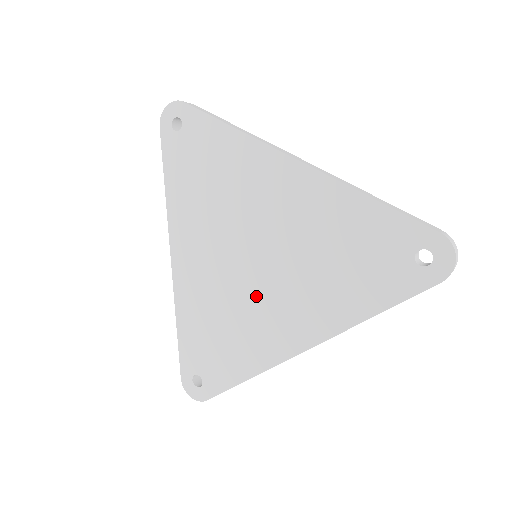
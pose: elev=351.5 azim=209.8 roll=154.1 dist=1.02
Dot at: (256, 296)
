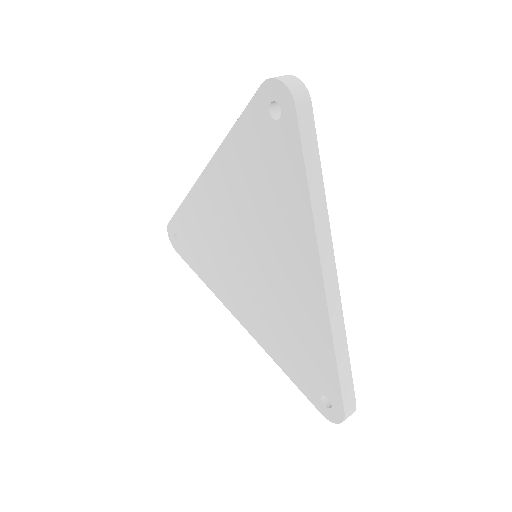
Dot at: (236, 272)
